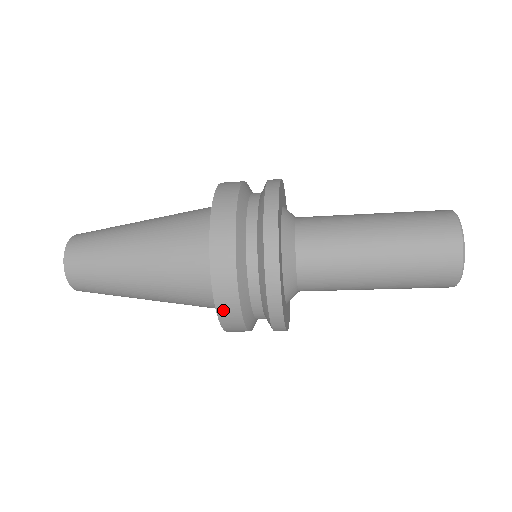
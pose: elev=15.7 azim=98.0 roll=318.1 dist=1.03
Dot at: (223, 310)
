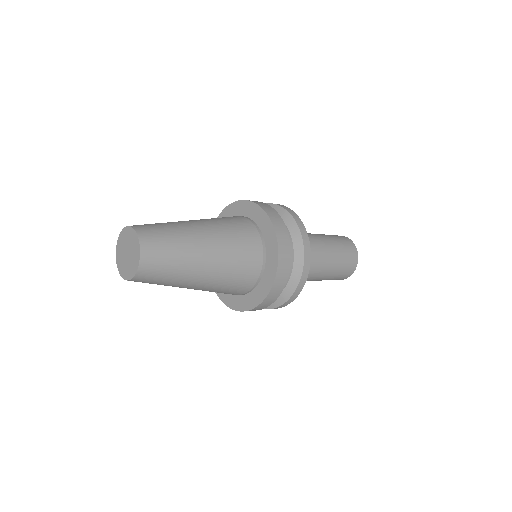
Dot at: (280, 272)
